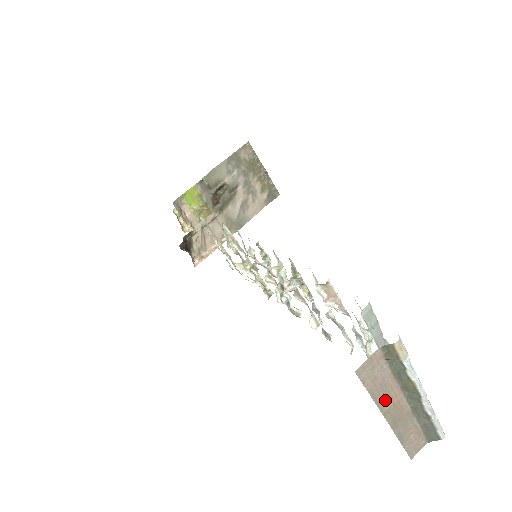
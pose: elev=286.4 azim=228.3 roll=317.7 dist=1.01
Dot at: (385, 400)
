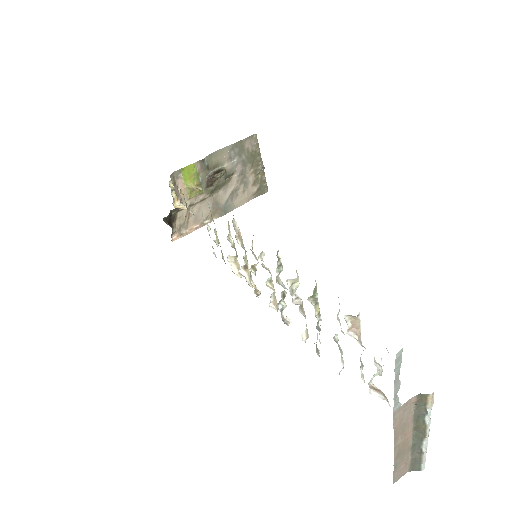
Dot at: (400, 436)
